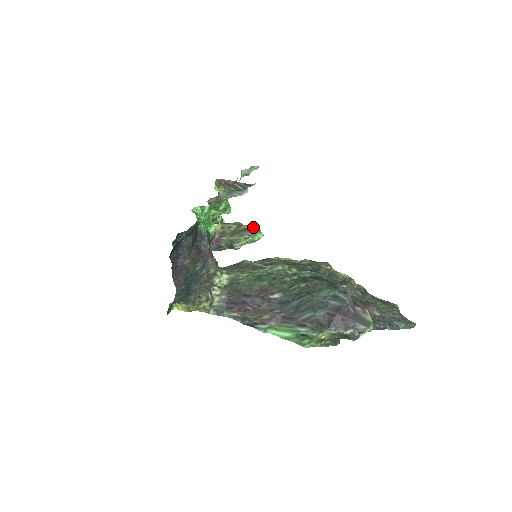
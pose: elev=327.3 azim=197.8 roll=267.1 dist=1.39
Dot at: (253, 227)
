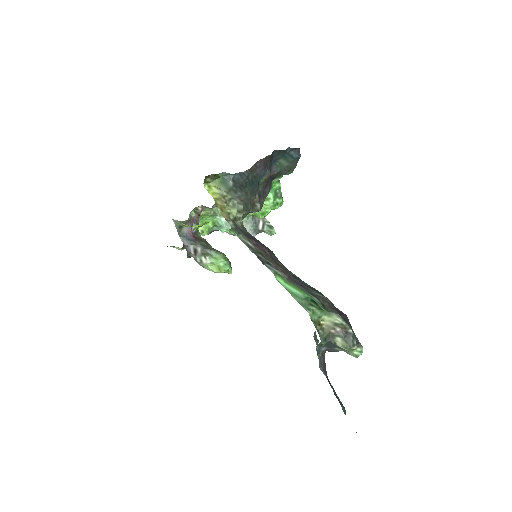
Dot at: occluded
